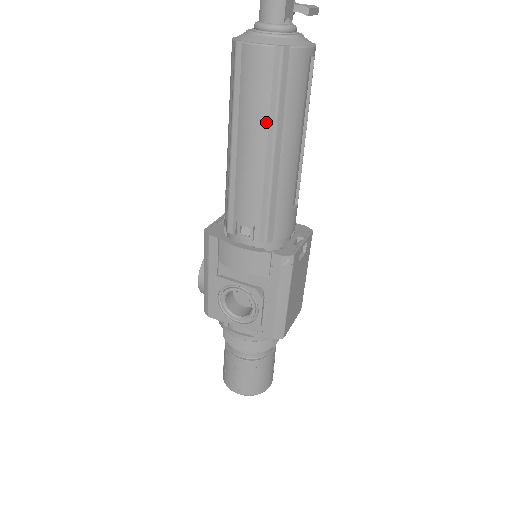
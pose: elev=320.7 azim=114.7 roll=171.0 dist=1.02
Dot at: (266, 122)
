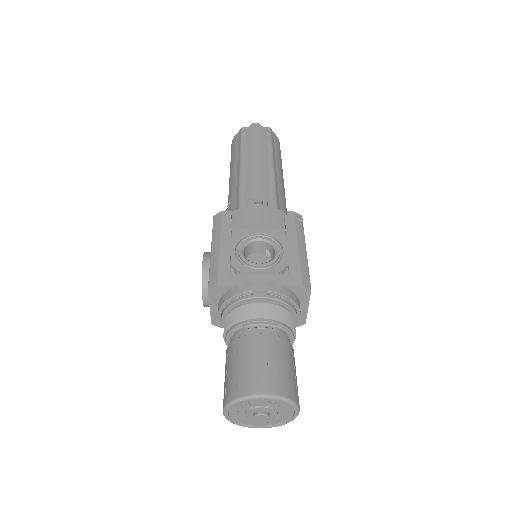
Dot at: (266, 151)
